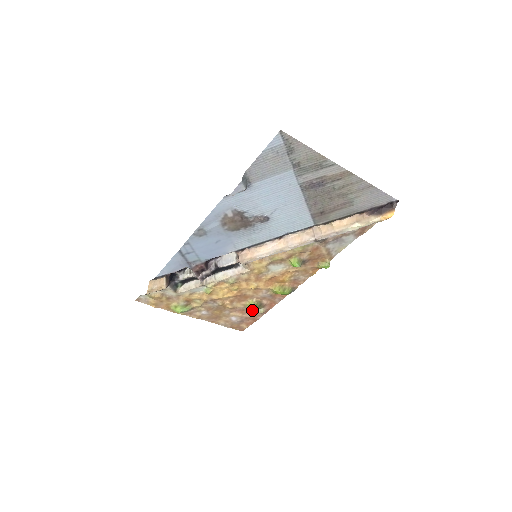
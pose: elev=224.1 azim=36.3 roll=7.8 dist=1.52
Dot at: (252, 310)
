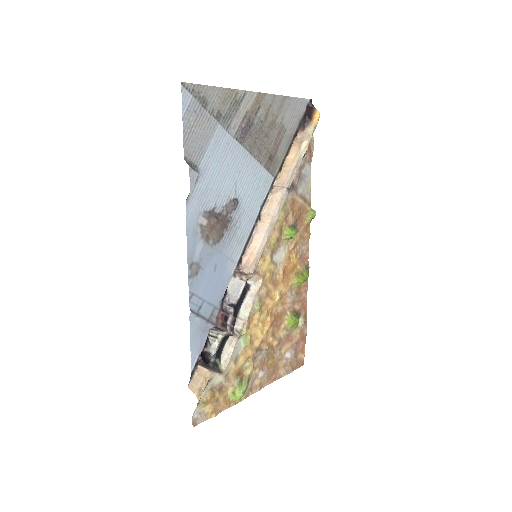
Dot at: (294, 328)
